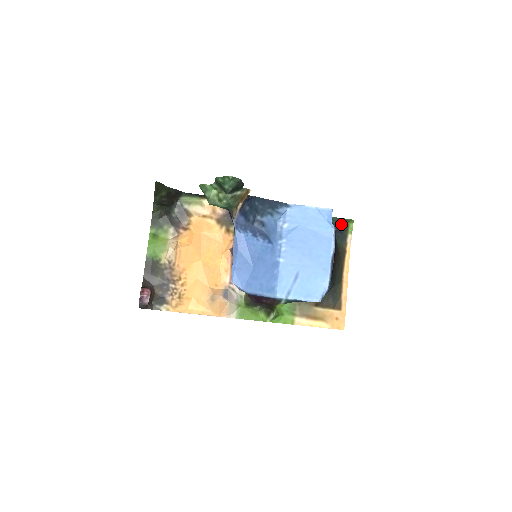
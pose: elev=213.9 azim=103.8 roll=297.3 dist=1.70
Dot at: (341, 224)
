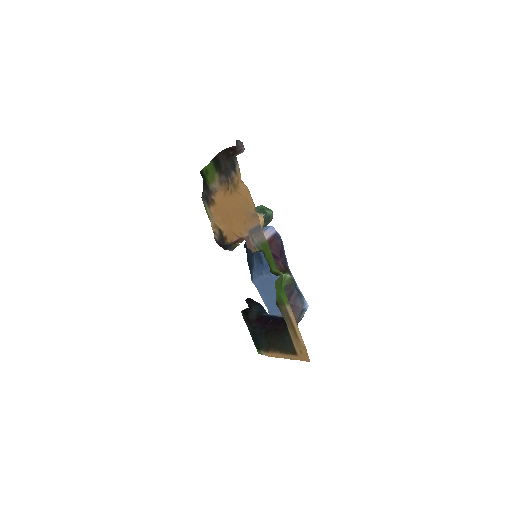
Dot at: (255, 343)
